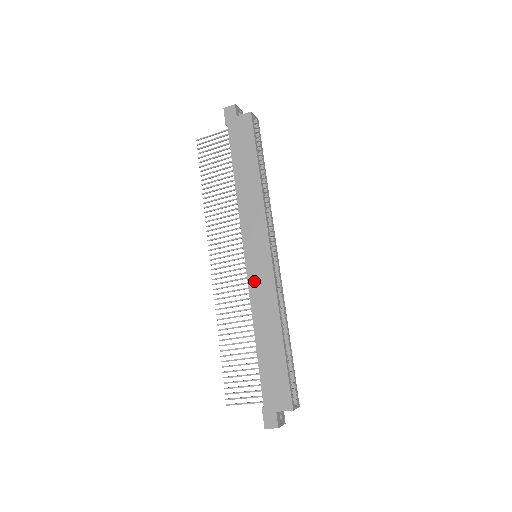
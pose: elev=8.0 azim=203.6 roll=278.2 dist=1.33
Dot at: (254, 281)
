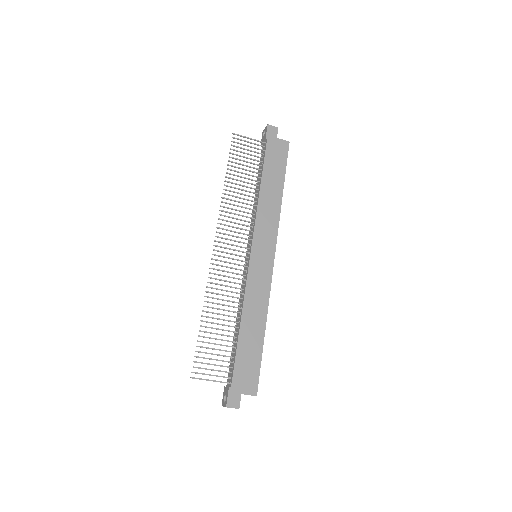
Dot at: (254, 276)
